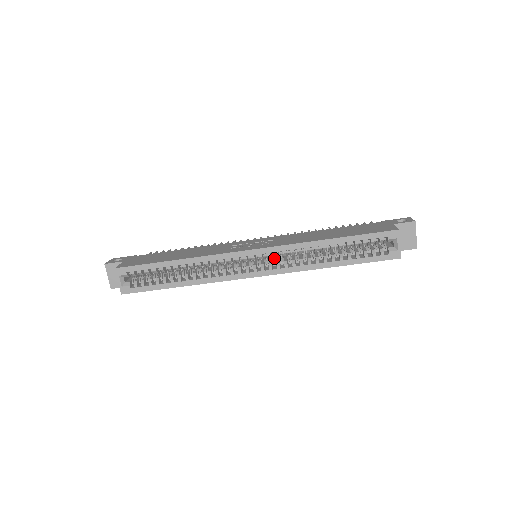
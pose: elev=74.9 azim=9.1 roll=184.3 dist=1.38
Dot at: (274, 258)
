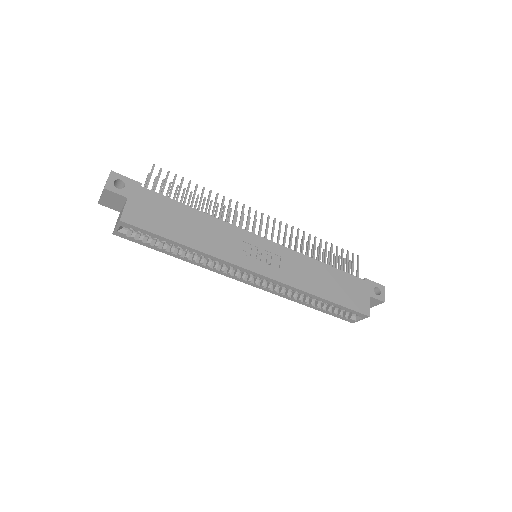
Dot at: occluded
